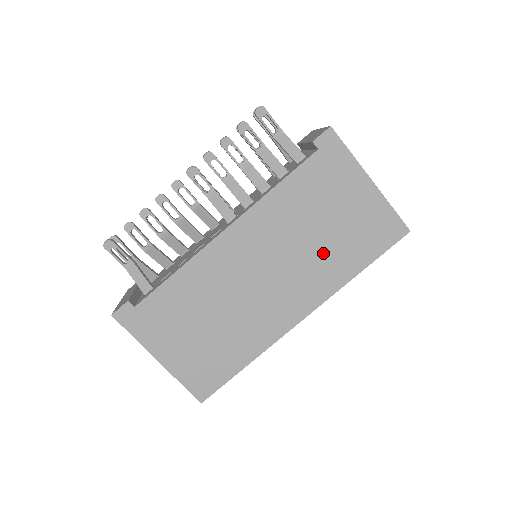
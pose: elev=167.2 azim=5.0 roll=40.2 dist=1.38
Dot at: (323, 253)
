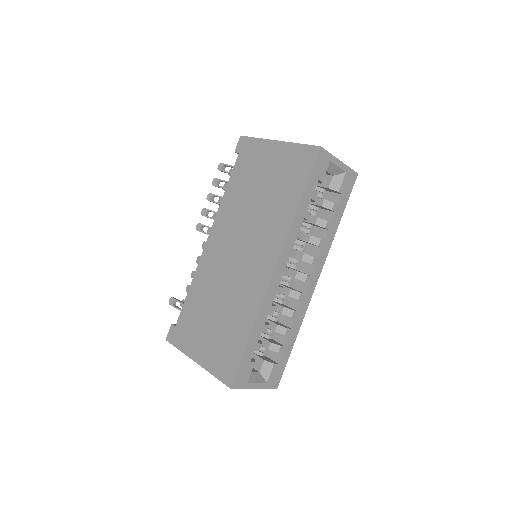
Dot at: (268, 210)
